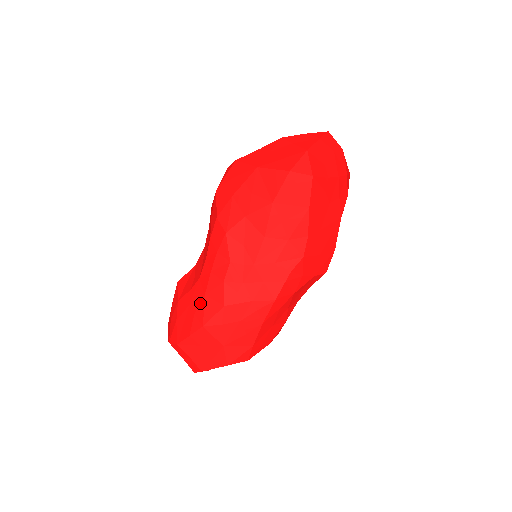
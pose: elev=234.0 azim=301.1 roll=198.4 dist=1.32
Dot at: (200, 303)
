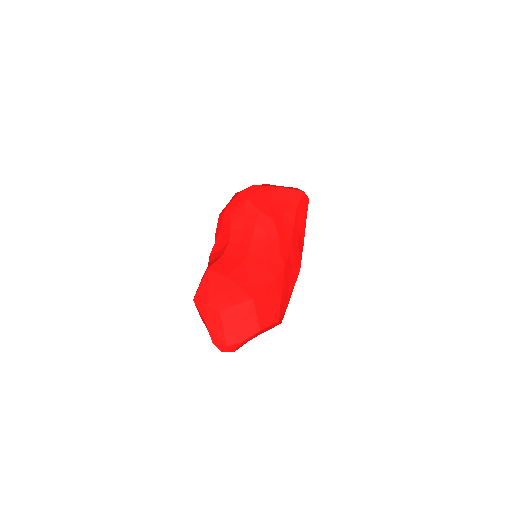
Dot at: (264, 267)
